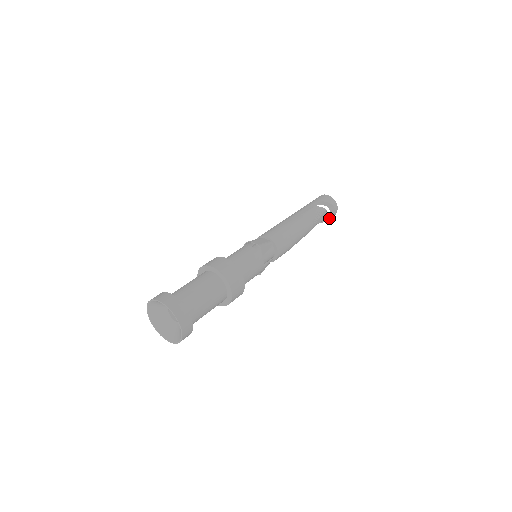
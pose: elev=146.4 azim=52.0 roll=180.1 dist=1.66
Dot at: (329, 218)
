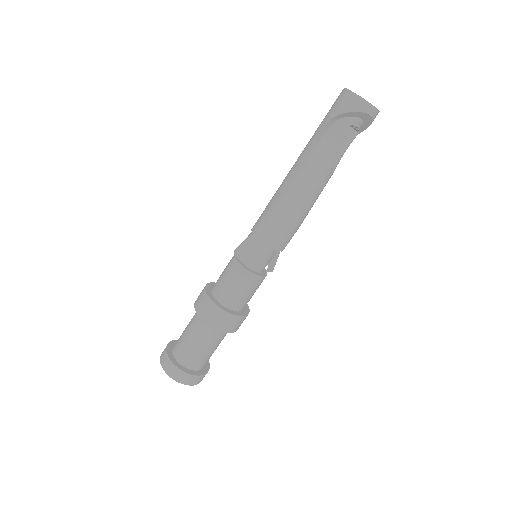
Dot at: (368, 123)
